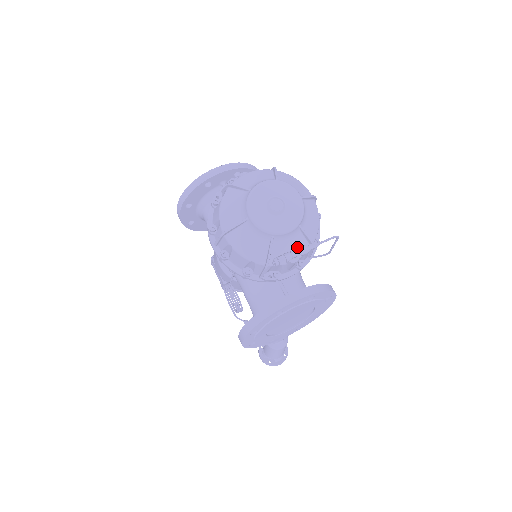
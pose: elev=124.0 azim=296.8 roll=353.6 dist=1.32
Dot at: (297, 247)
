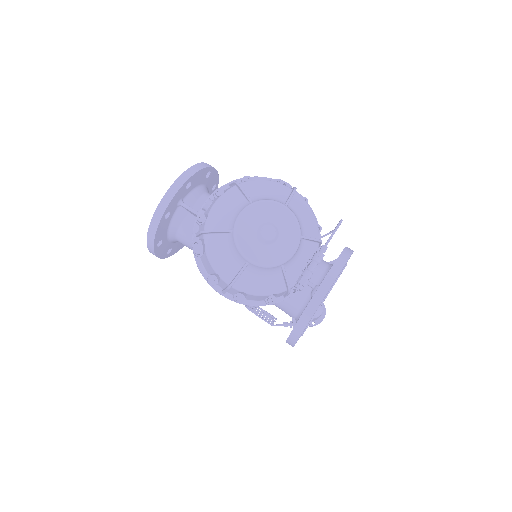
Dot at: (308, 255)
